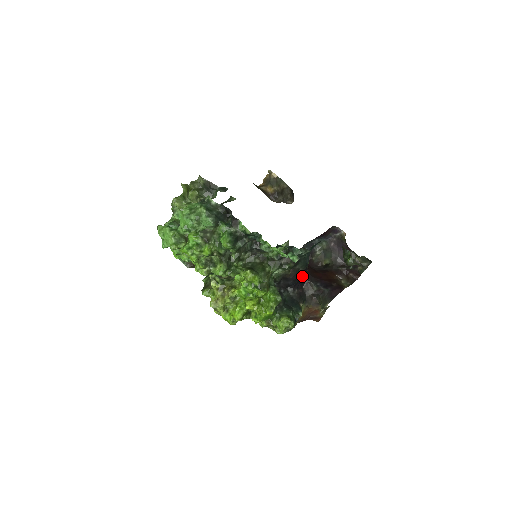
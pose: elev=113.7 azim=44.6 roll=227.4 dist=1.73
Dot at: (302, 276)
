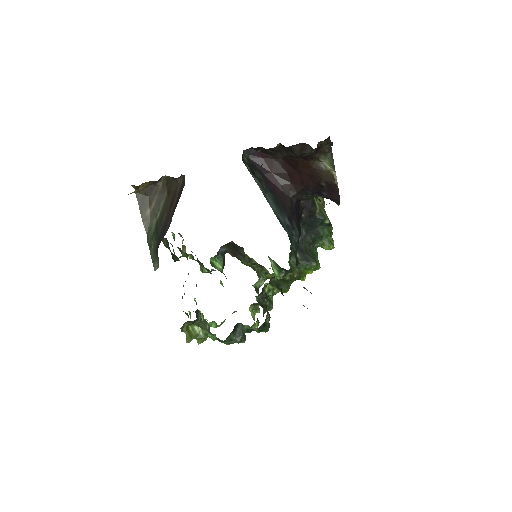
Dot at: (298, 222)
